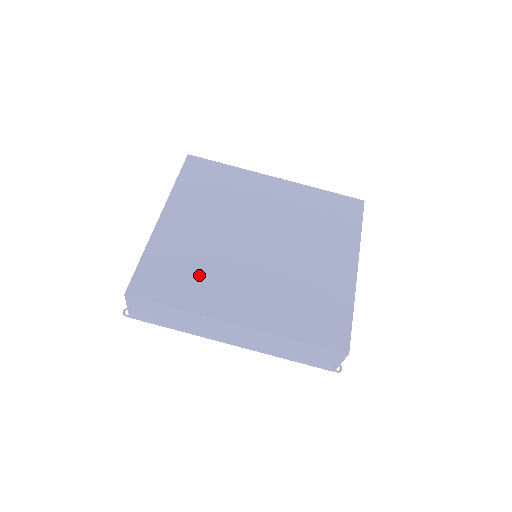
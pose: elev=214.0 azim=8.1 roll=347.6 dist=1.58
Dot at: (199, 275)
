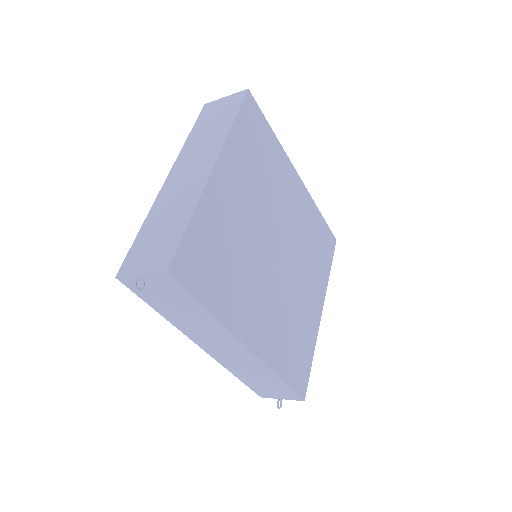
Dot at: (233, 273)
